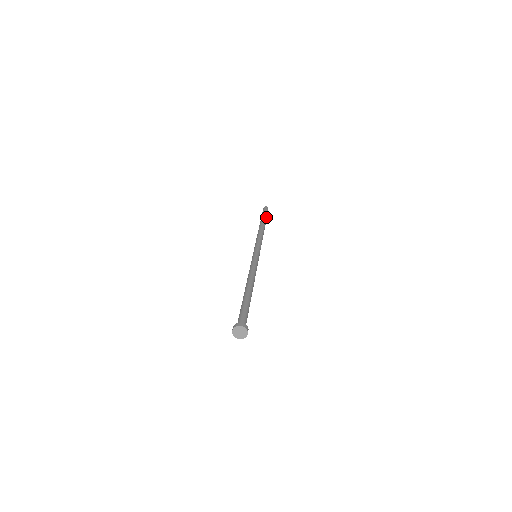
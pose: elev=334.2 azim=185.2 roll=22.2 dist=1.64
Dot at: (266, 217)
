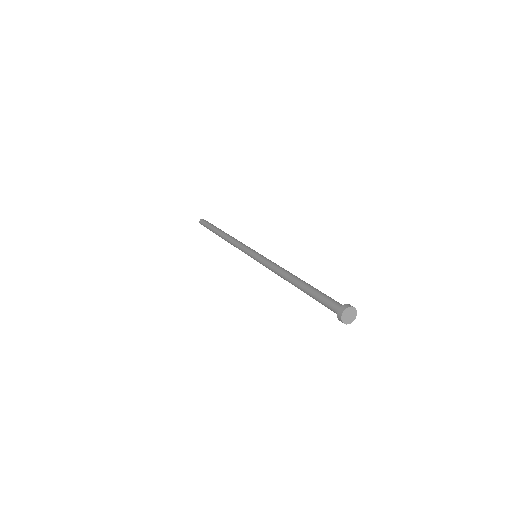
Dot at: occluded
